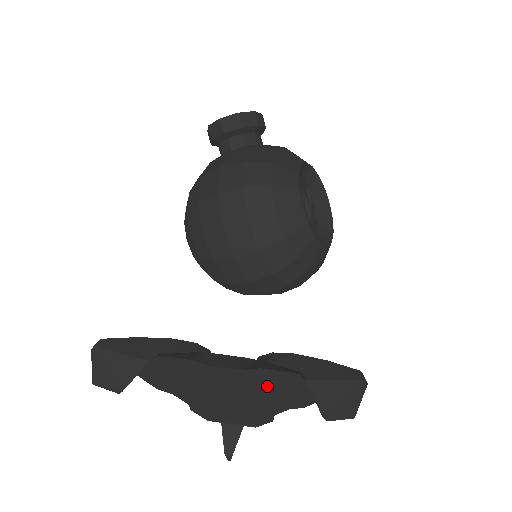
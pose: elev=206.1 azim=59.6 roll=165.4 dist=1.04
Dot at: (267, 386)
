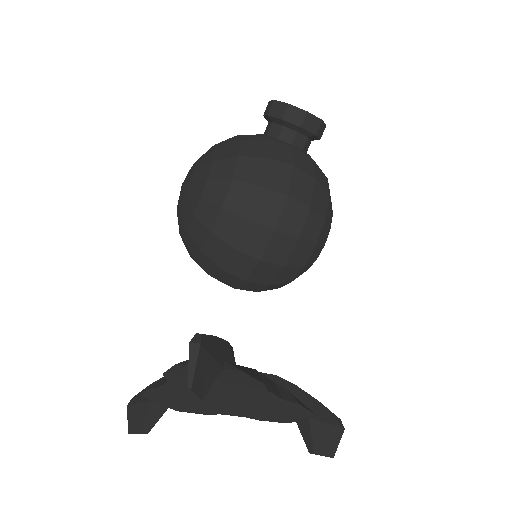
Dot at: (272, 408)
